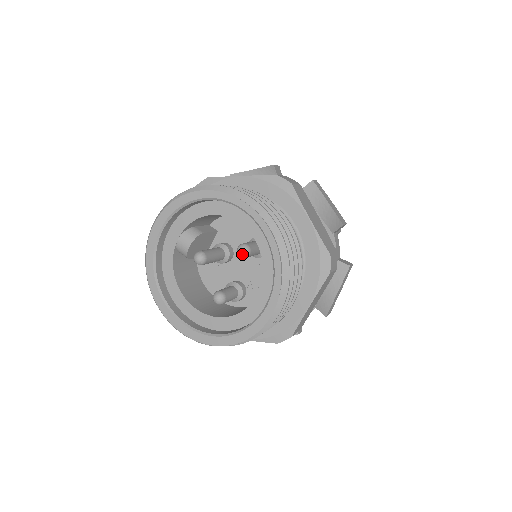
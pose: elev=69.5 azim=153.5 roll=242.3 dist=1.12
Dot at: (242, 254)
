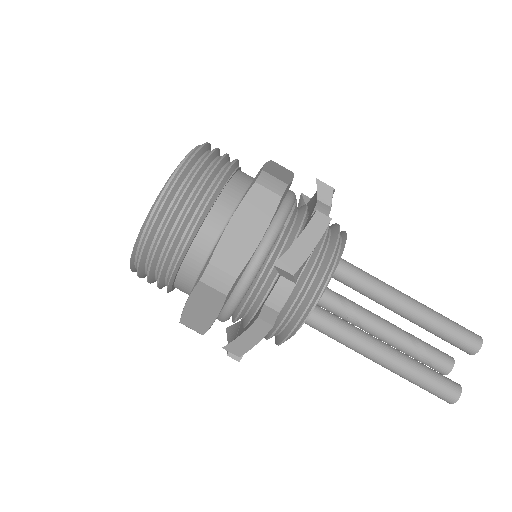
Dot at: occluded
